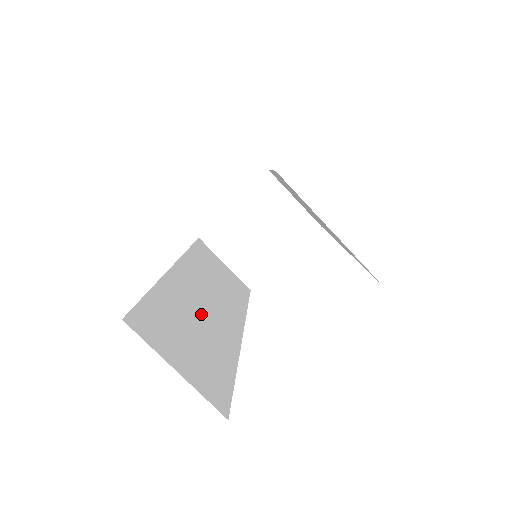
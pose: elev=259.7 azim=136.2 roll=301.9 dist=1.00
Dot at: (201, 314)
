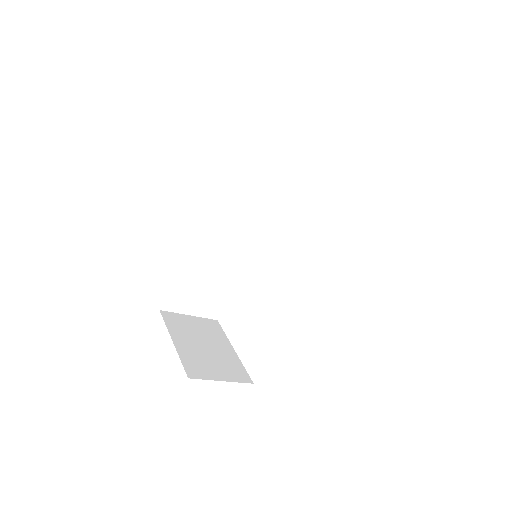
Dot at: (222, 256)
